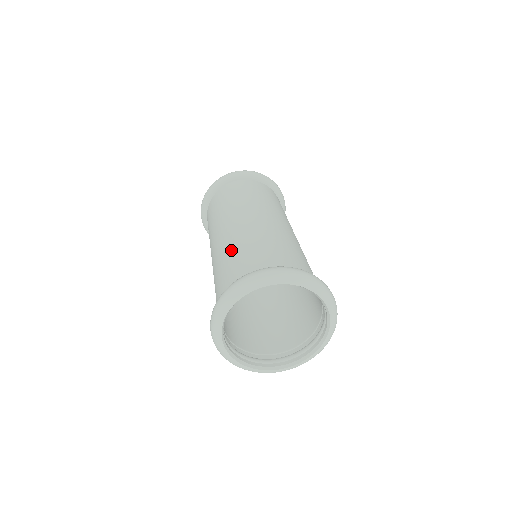
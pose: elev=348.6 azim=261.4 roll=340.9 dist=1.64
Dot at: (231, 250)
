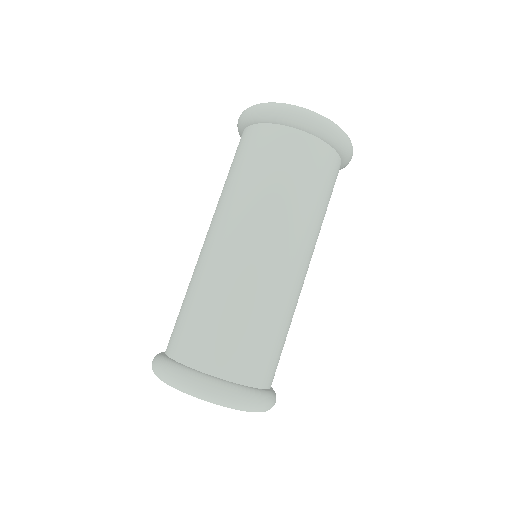
Dot at: (193, 291)
